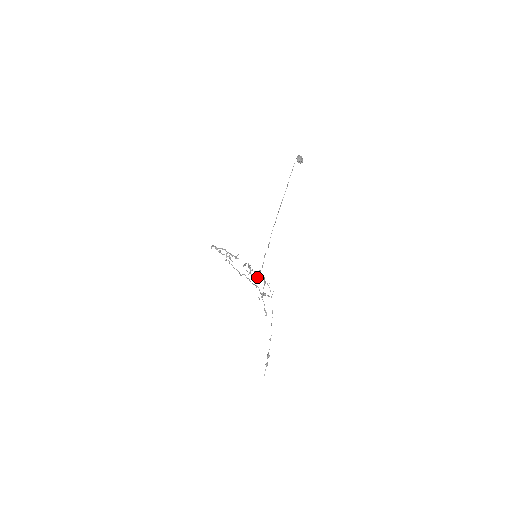
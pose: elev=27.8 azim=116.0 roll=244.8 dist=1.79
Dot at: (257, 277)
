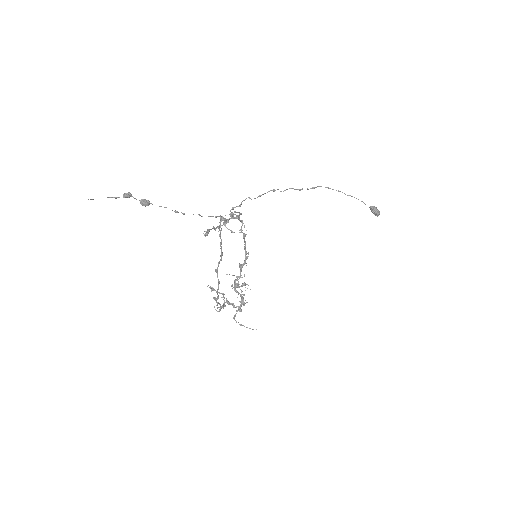
Dot at: (231, 214)
